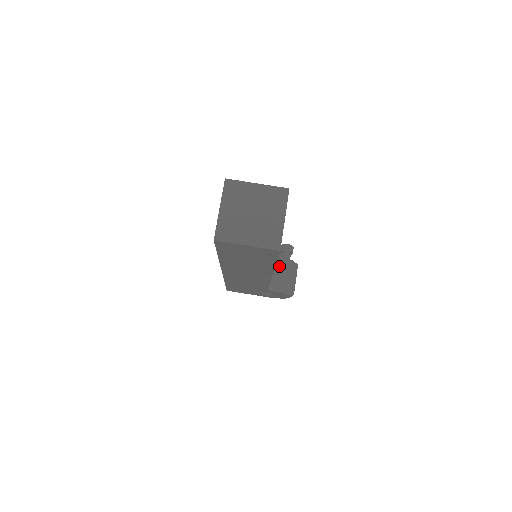
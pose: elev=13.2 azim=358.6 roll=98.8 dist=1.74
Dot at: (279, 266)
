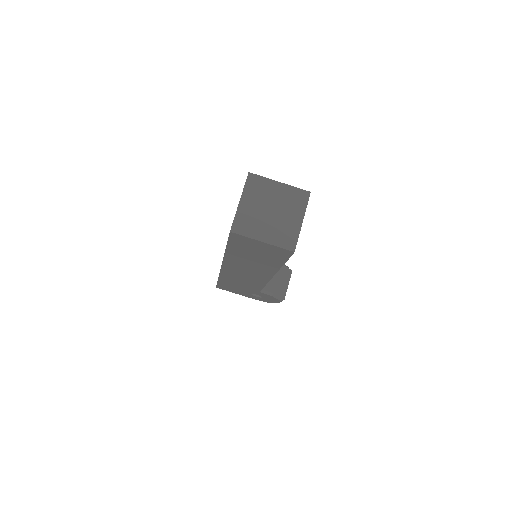
Dot at: occluded
